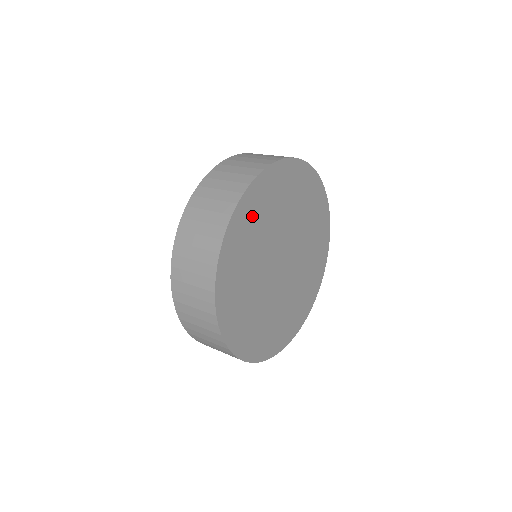
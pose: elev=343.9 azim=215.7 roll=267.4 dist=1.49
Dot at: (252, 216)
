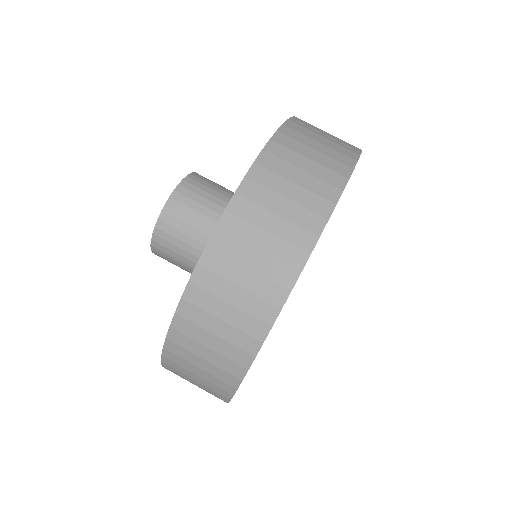
Dot at: occluded
